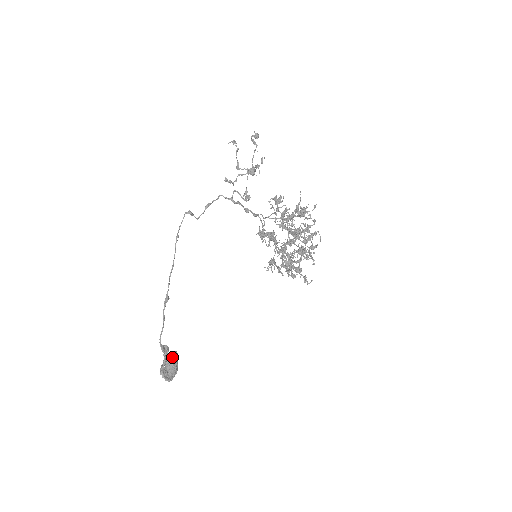
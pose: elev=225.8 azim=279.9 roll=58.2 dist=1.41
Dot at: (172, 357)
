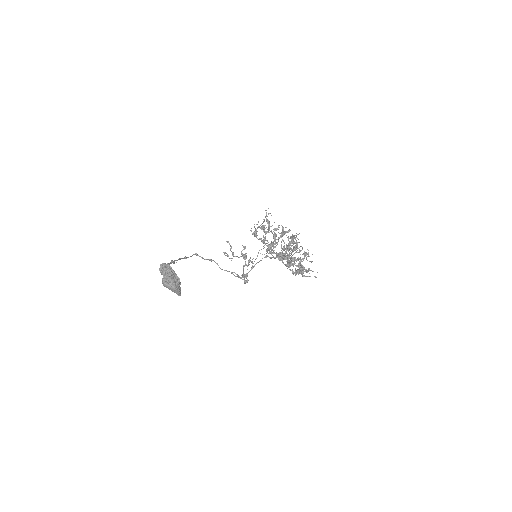
Dot at: occluded
